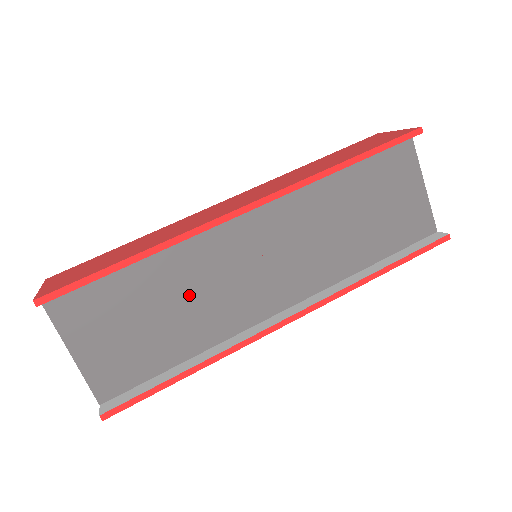
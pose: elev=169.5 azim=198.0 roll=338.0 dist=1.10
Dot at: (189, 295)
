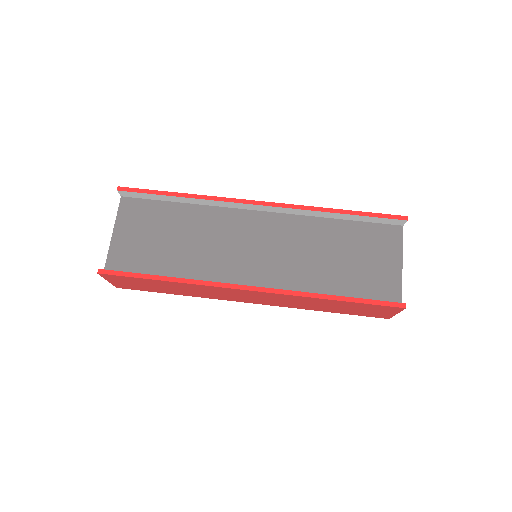
Dot at: (197, 241)
